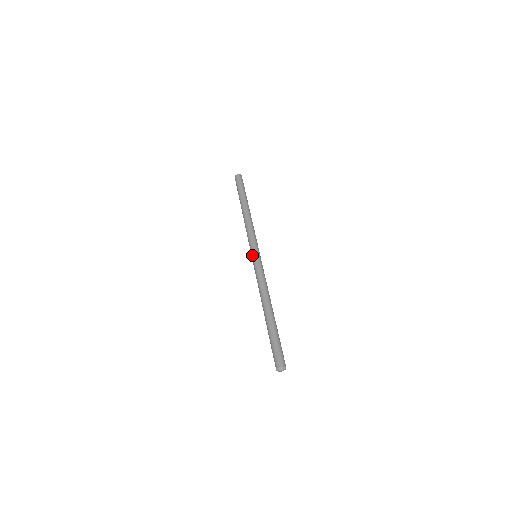
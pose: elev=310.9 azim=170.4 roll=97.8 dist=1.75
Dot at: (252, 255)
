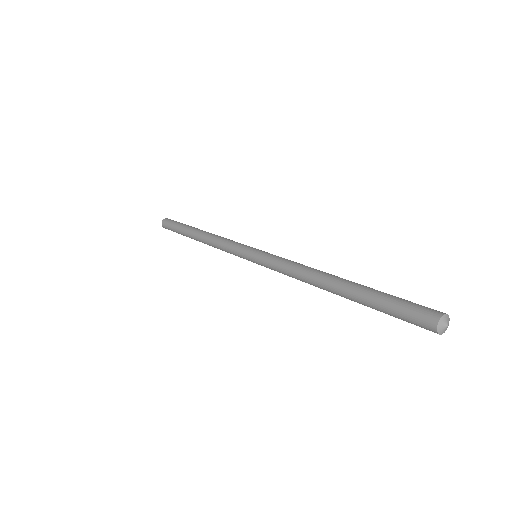
Dot at: (254, 250)
